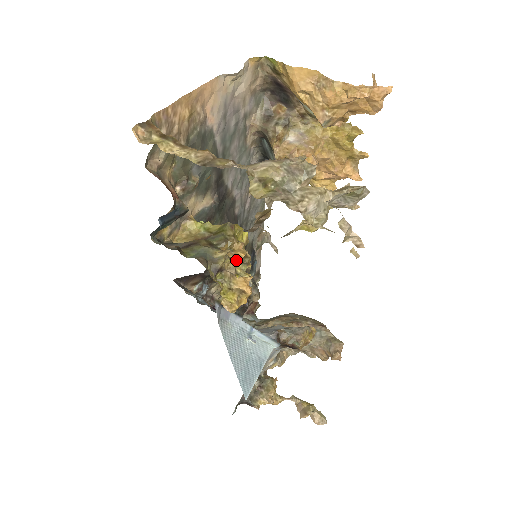
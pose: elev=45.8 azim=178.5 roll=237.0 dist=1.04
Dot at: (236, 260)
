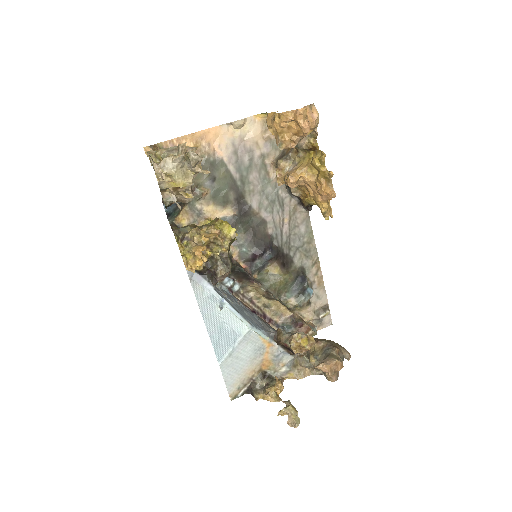
Dot at: (203, 236)
